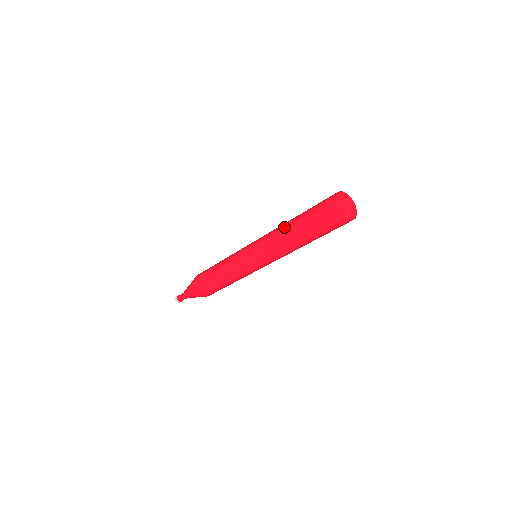
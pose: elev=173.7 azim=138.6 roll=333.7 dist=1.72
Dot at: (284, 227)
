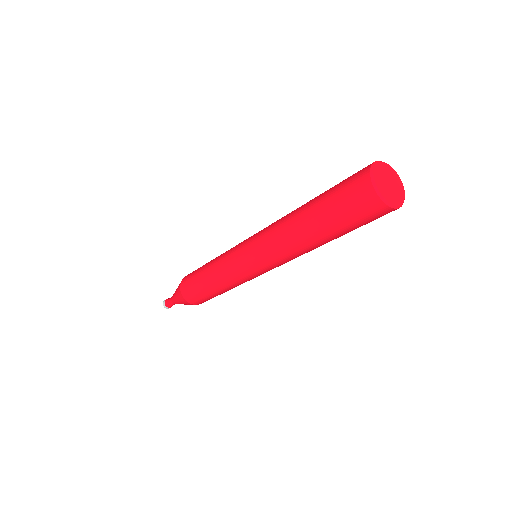
Dot at: (290, 219)
